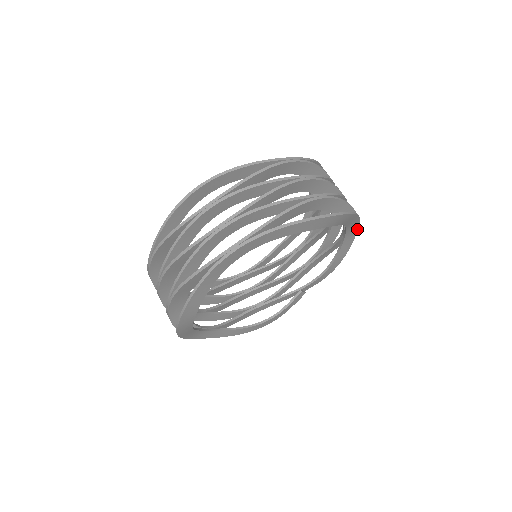
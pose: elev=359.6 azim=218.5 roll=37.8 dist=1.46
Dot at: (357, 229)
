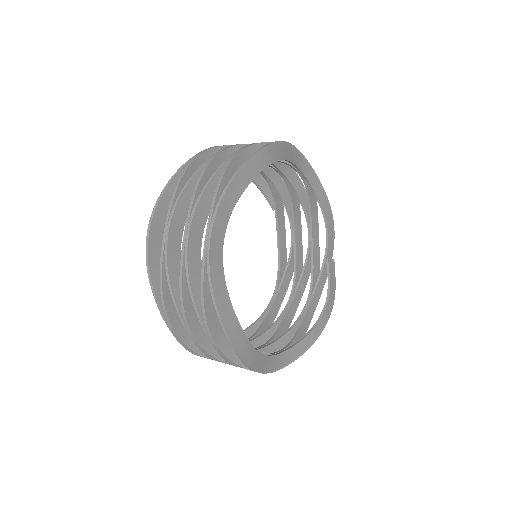
Dot at: (309, 164)
